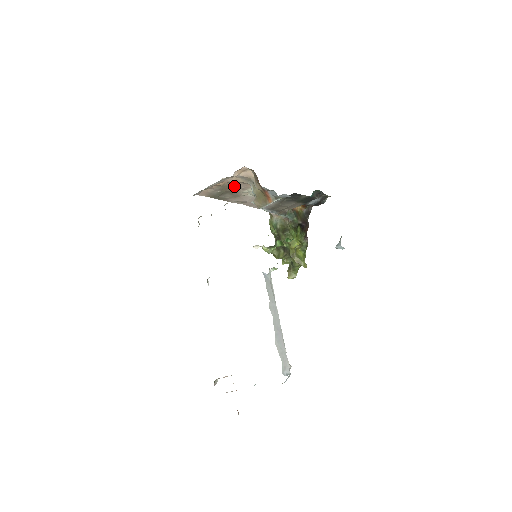
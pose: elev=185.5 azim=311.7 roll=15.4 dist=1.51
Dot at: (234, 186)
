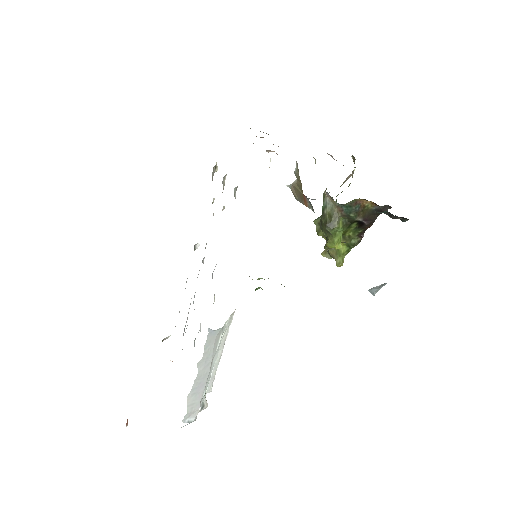
Dot at: occluded
